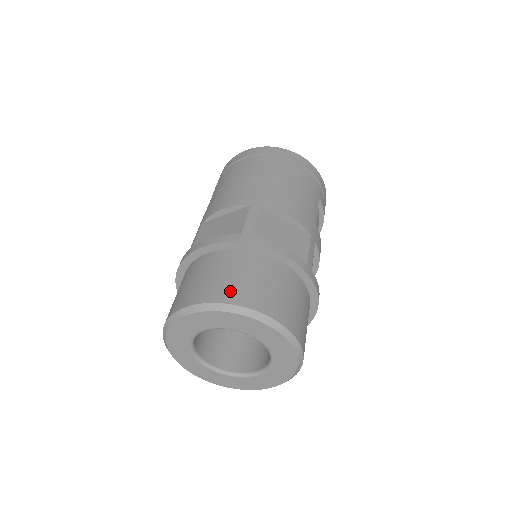
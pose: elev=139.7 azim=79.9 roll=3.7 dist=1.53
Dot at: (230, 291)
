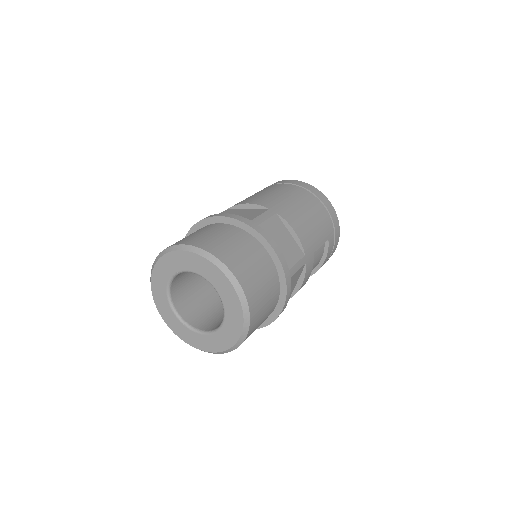
Dot at: (218, 248)
